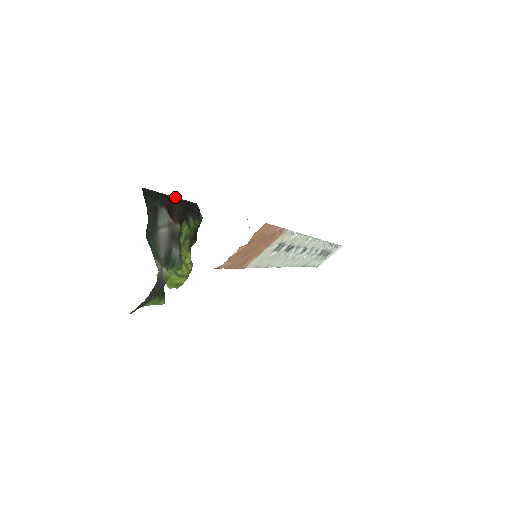
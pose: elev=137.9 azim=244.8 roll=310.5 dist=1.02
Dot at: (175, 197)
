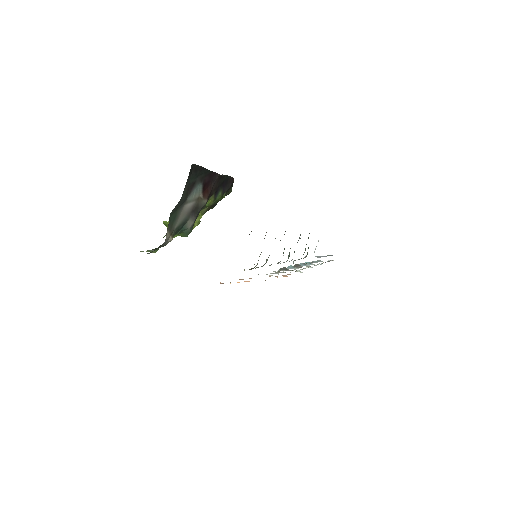
Dot at: (217, 173)
